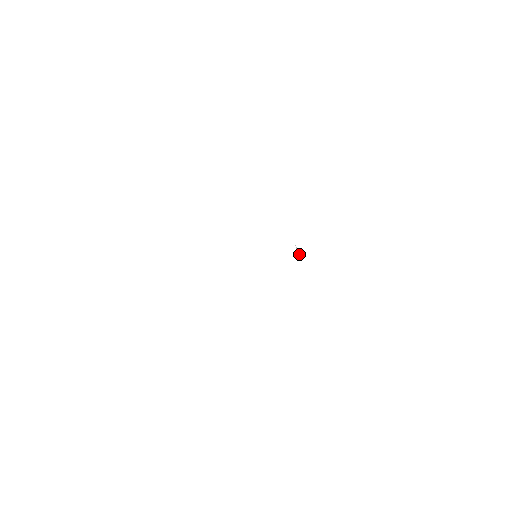
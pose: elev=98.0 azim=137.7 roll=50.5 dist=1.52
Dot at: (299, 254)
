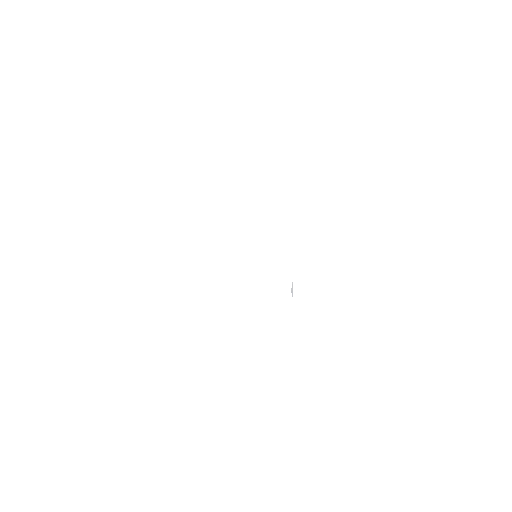
Dot at: occluded
